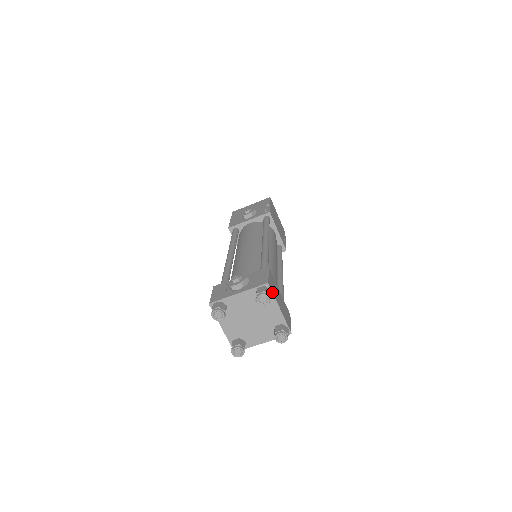
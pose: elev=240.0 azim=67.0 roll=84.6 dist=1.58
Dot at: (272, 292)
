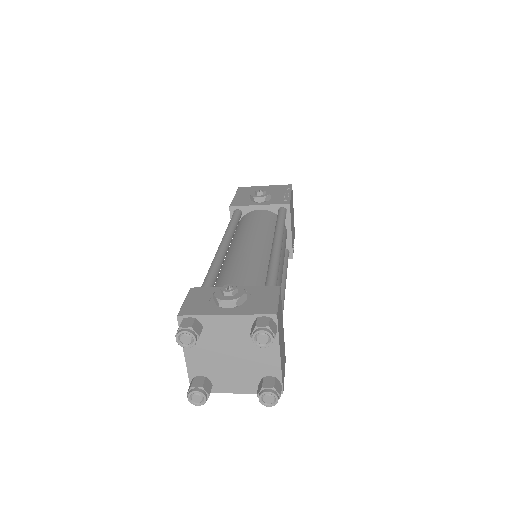
Dot at: (278, 329)
